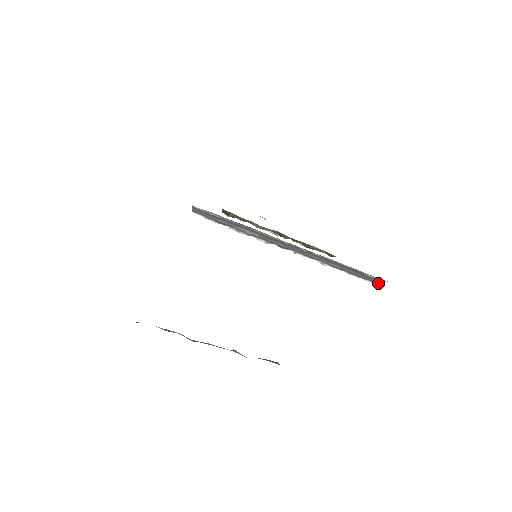
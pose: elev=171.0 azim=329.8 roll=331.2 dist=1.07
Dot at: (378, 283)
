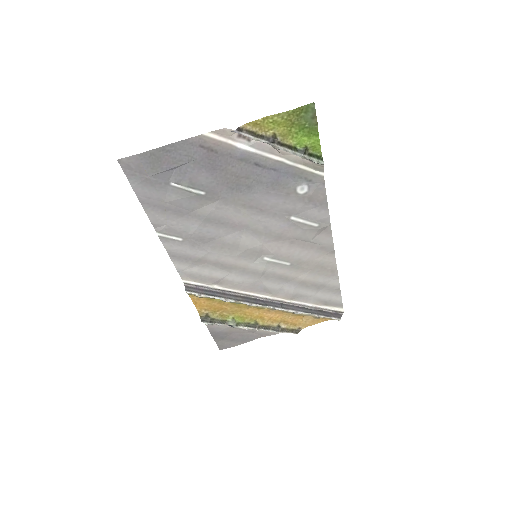
Dot at: (340, 318)
